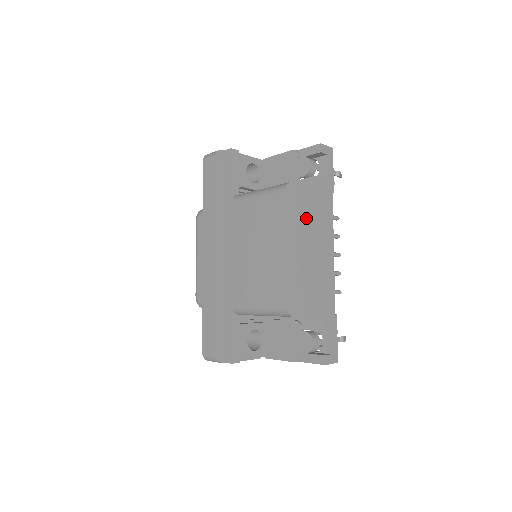
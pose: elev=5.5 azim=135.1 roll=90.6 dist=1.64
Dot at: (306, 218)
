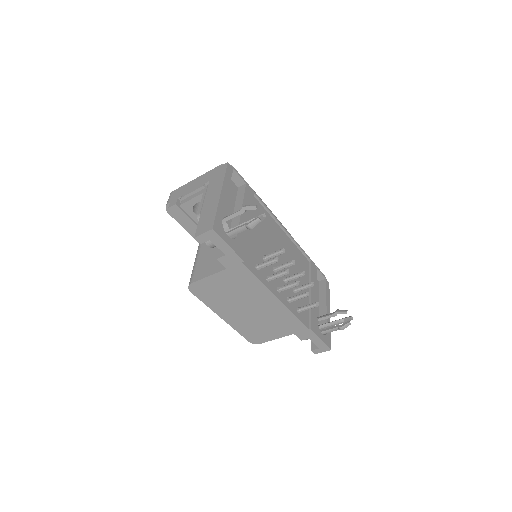
Dot at: (226, 295)
